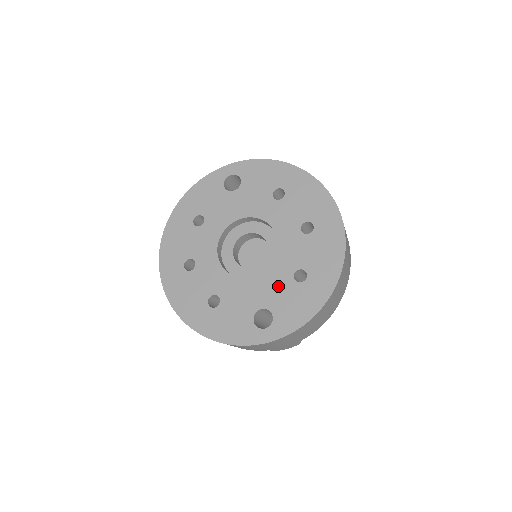
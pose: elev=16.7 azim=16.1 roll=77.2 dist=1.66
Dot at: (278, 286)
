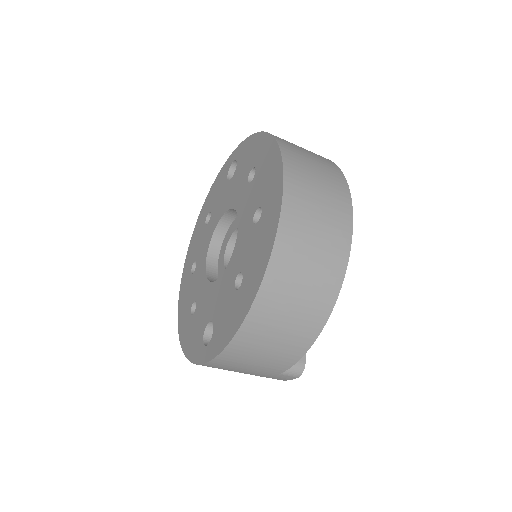
Dot at: (224, 294)
